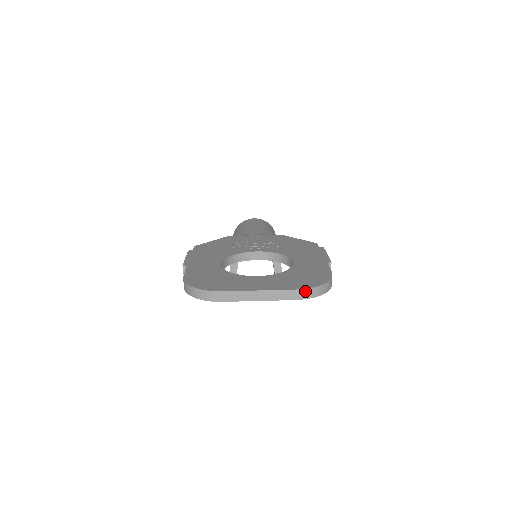
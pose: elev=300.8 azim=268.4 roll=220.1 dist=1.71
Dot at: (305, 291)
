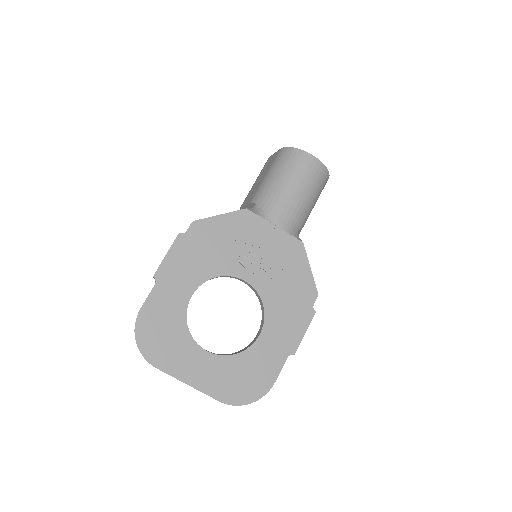
Dot at: (227, 404)
